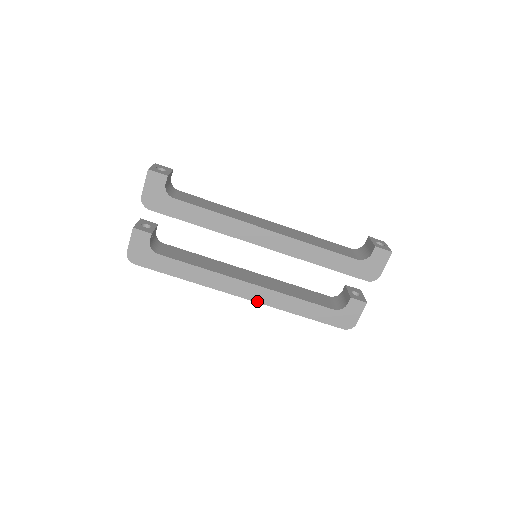
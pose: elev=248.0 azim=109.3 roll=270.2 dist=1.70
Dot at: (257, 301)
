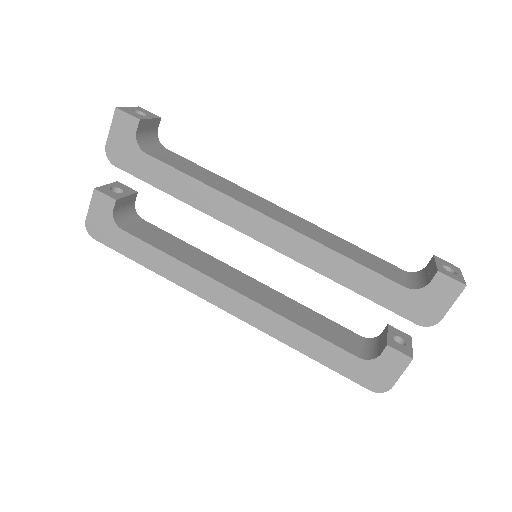
Dot at: (247, 321)
